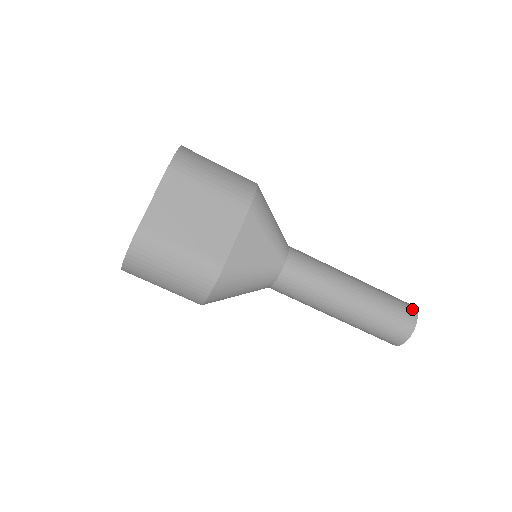
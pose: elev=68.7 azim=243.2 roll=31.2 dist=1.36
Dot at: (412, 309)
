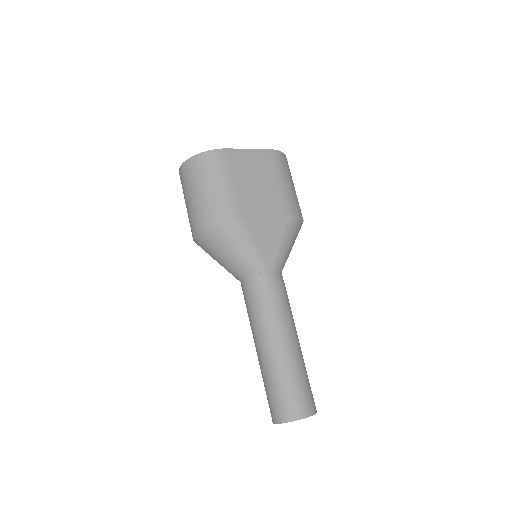
Dot at: (315, 407)
